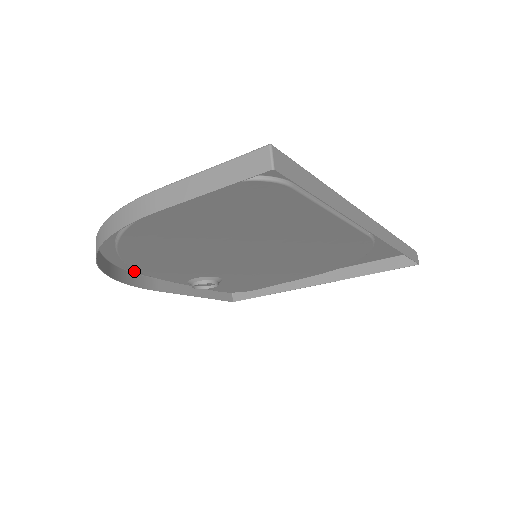
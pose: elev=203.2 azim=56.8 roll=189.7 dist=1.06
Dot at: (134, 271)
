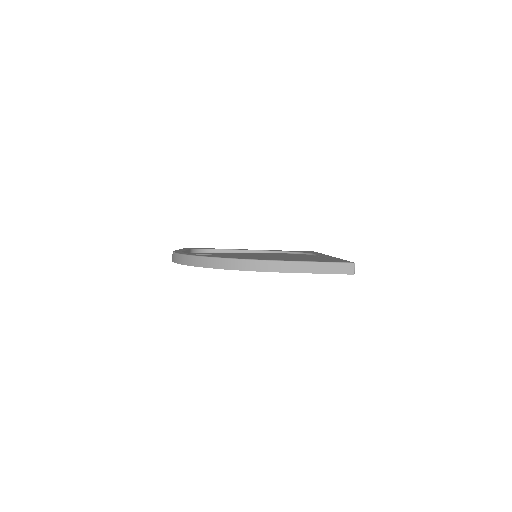
Dot at: occluded
